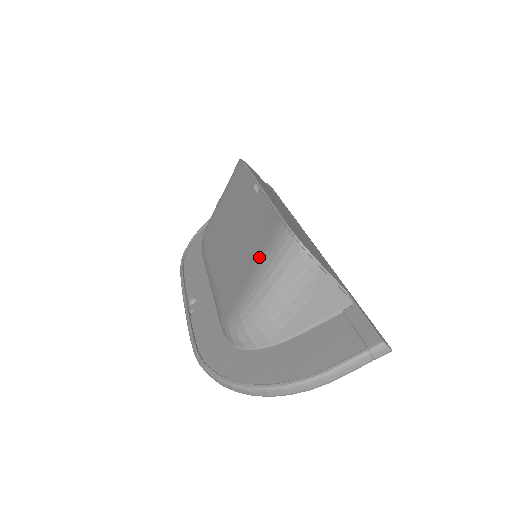
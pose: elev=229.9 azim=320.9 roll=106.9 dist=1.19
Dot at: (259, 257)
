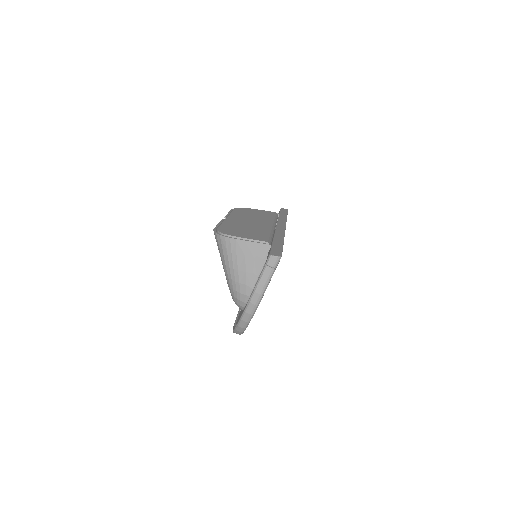
Dot at: occluded
